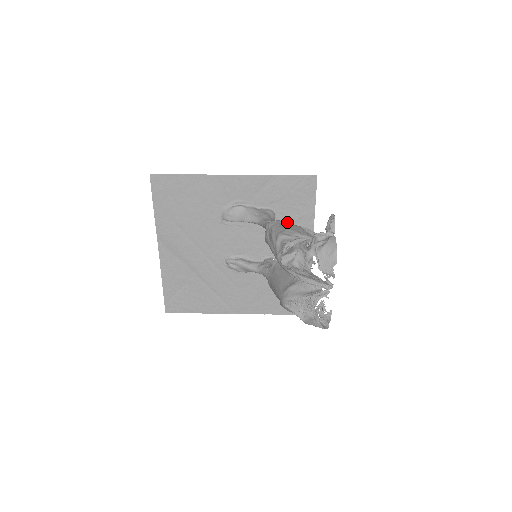
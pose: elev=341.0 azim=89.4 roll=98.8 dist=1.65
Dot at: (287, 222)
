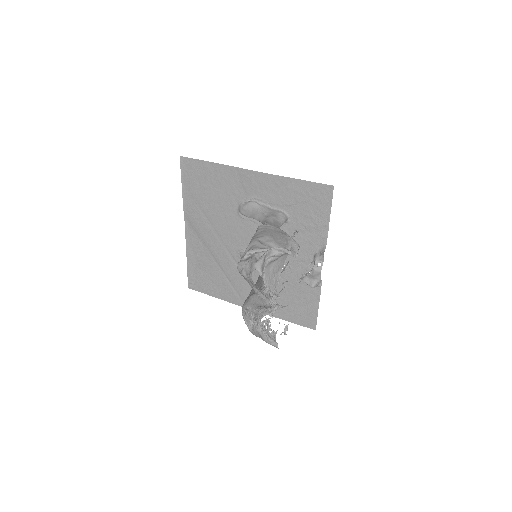
Dot at: (279, 229)
